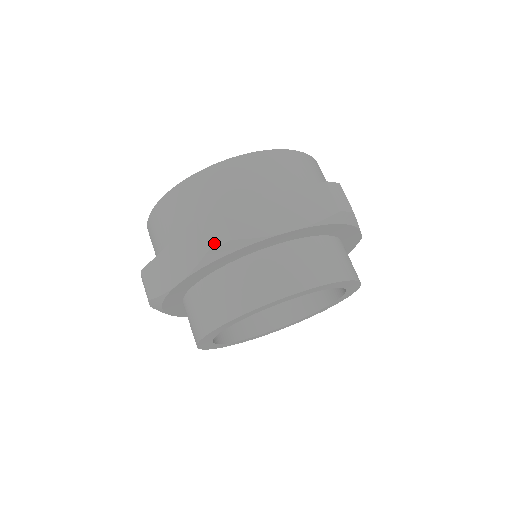
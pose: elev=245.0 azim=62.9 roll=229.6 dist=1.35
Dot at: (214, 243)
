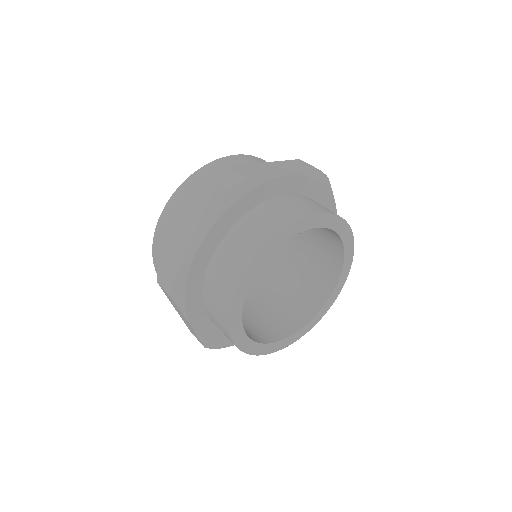
Dot at: (170, 290)
